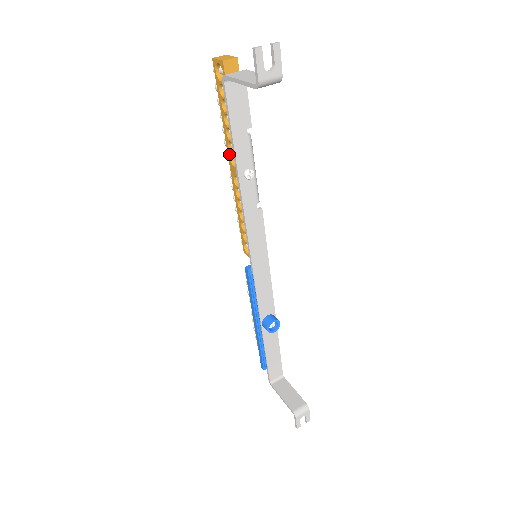
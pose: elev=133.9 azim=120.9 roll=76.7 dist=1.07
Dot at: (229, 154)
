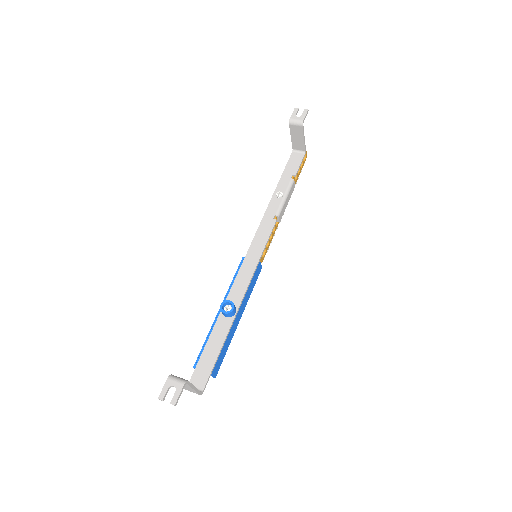
Dot at: occluded
